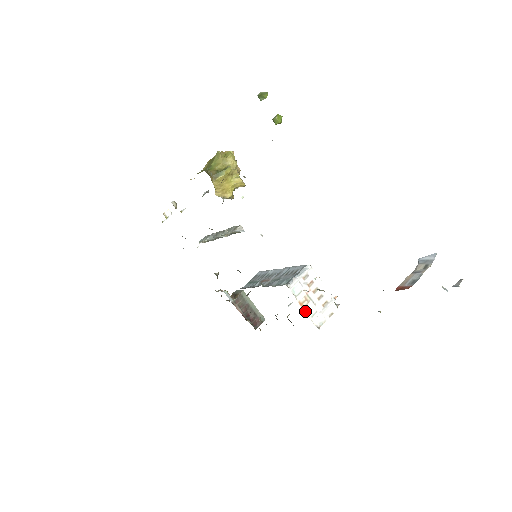
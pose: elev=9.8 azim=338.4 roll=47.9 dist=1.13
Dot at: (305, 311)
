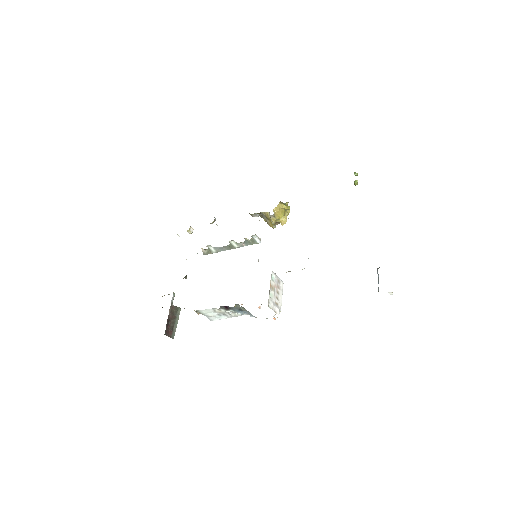
Dot at: (270, 289)
